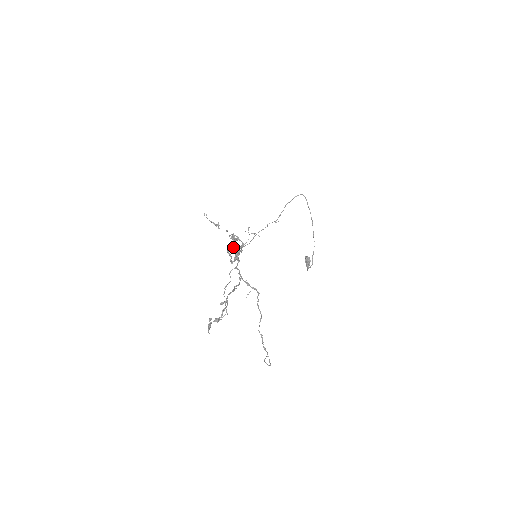
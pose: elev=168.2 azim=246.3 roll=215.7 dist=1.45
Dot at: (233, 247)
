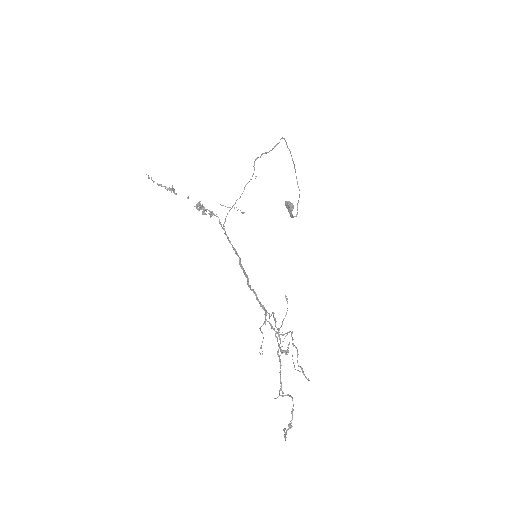
Dot at: (288, 348)
